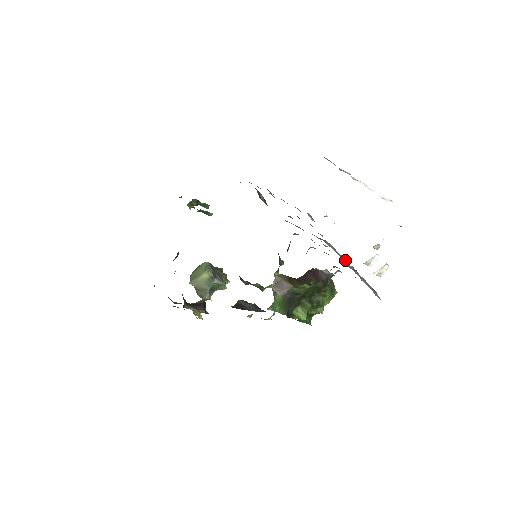
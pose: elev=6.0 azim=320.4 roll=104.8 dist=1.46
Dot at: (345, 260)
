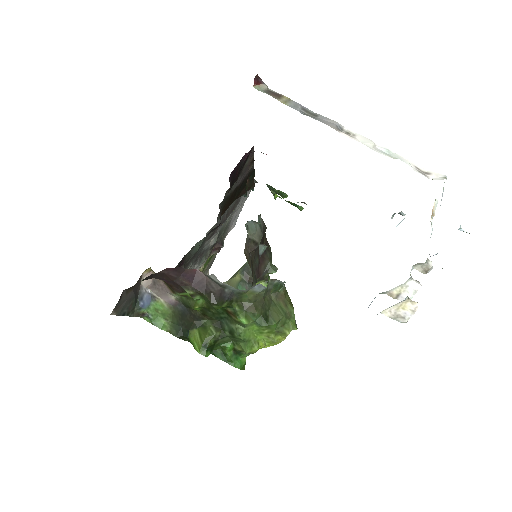
Dot at: occluded
